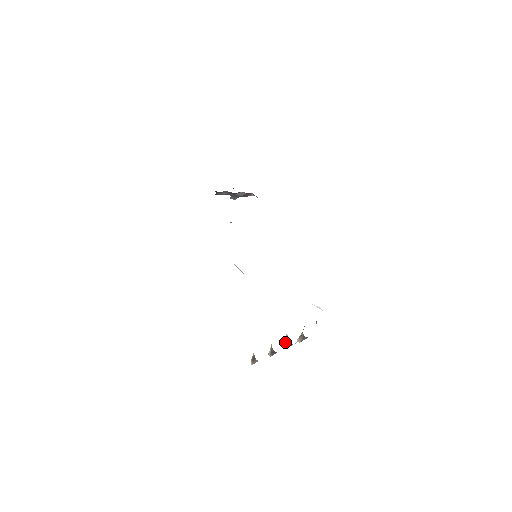
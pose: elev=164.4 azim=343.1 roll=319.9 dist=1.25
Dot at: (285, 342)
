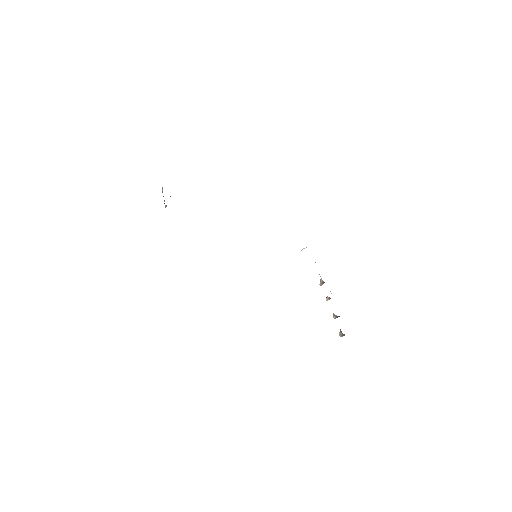
Dot at: (326, 299)
